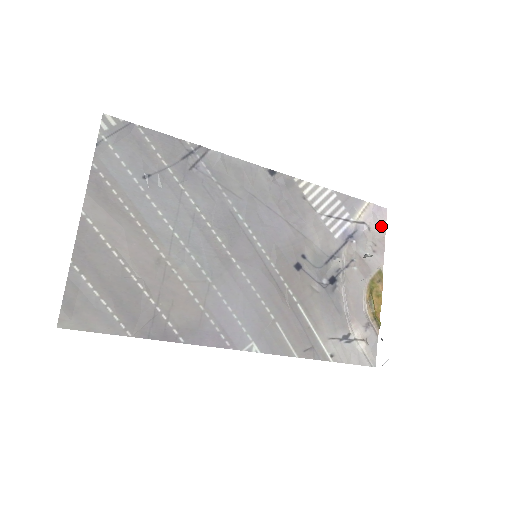
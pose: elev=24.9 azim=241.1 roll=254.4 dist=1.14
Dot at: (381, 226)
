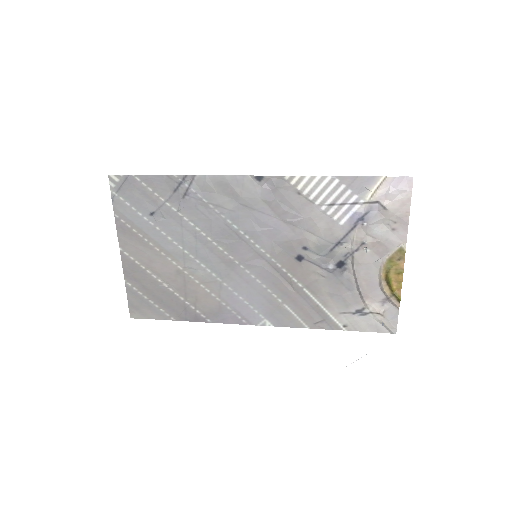
Dot at: (403, 200)
